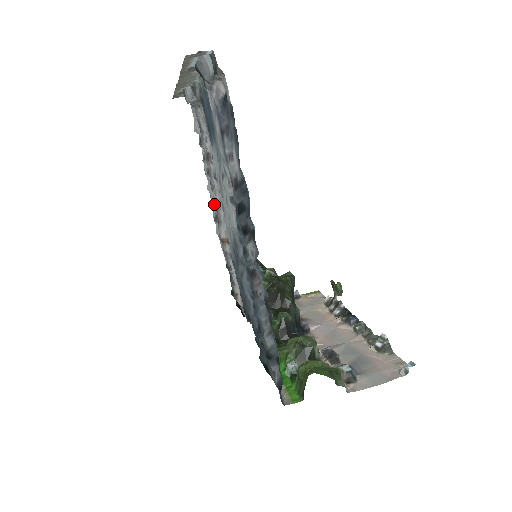
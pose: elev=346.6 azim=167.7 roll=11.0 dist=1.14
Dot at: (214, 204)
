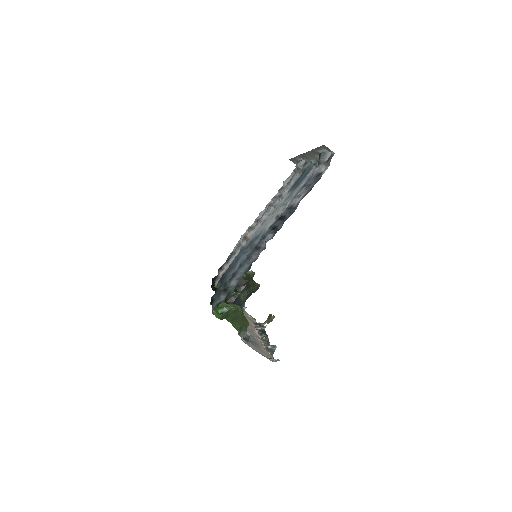
Dot at: (256, 221)
